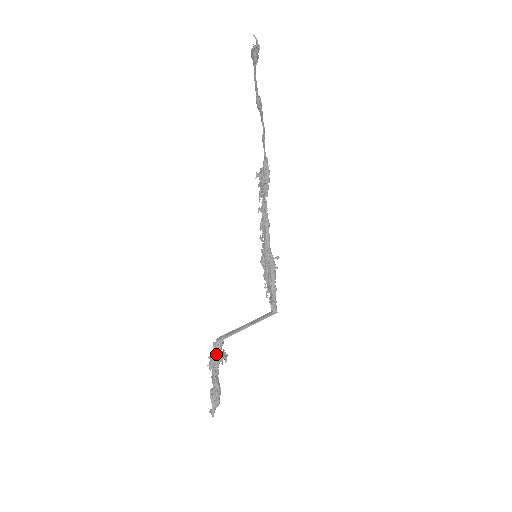
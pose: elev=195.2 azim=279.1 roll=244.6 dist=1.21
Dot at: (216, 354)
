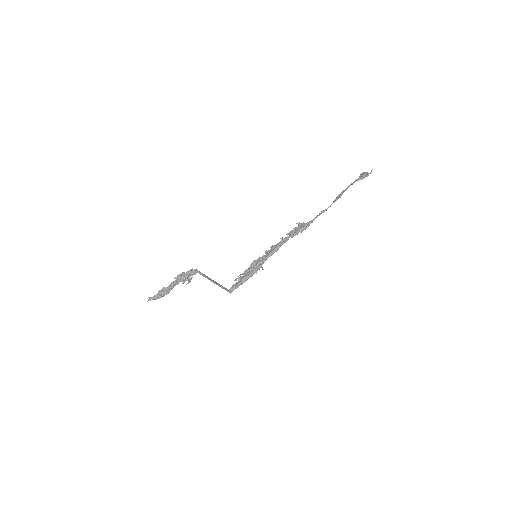
Dot at: (187, 275)
